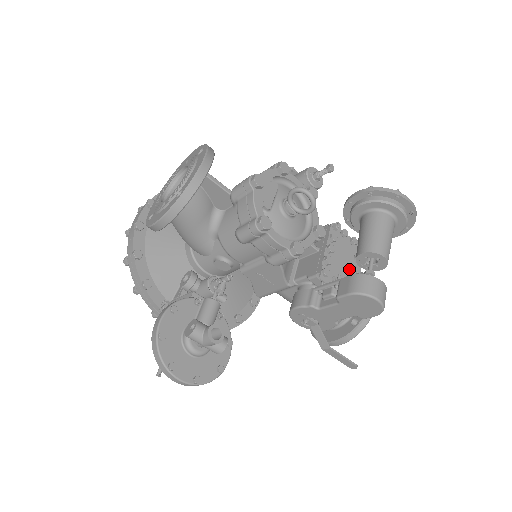
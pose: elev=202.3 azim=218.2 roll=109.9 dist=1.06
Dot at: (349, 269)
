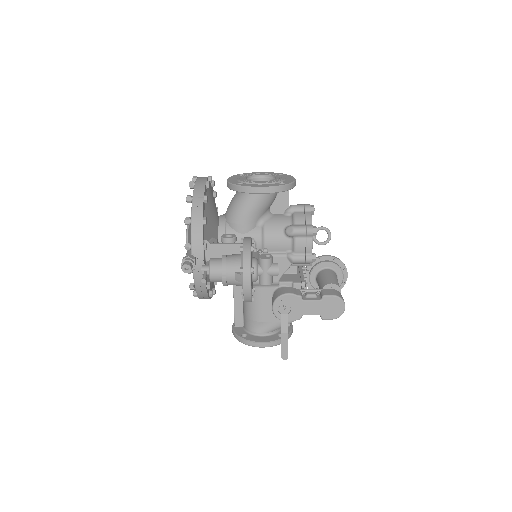
Dot at: occluded
